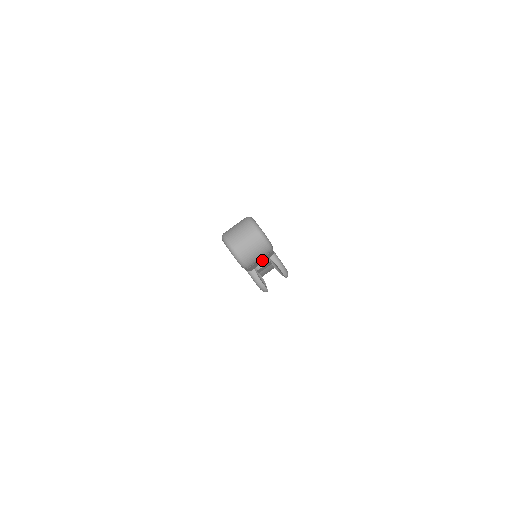
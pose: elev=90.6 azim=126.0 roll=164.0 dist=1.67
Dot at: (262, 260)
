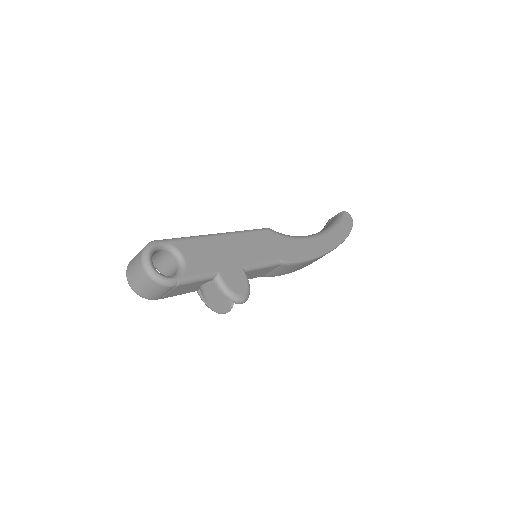
Dot at: (187, 287)
